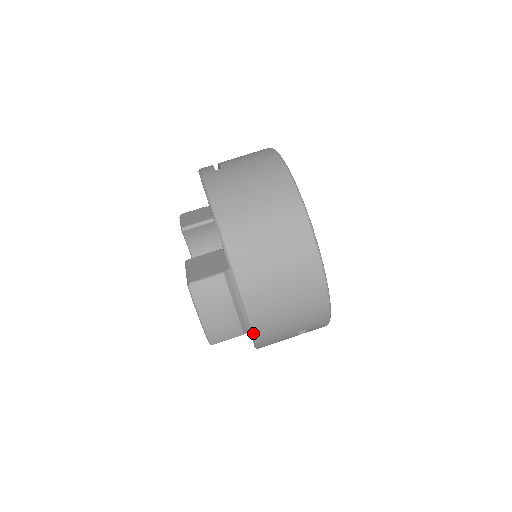
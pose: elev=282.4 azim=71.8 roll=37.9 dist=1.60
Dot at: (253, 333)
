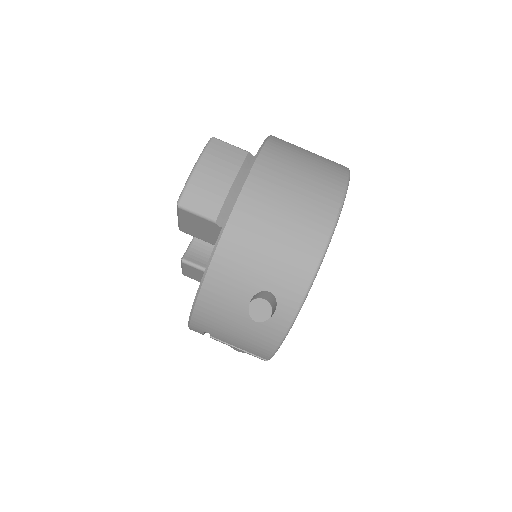
Dot at: (225, 229)
